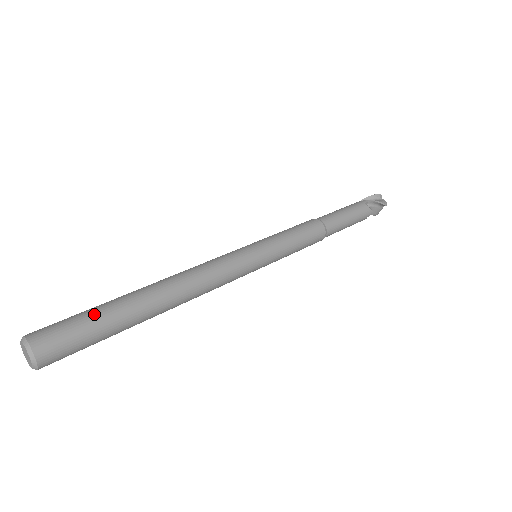
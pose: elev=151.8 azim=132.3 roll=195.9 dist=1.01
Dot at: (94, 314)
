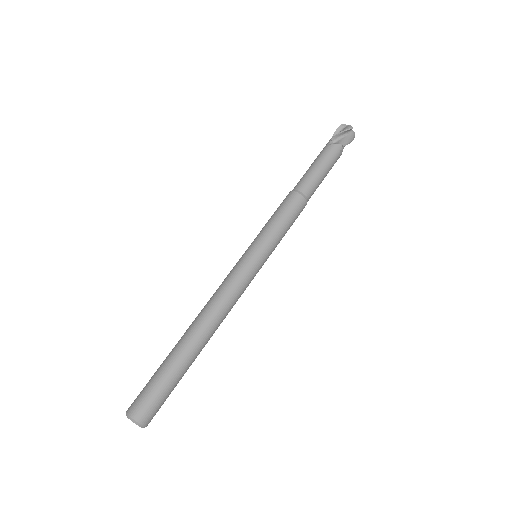
Dot at: (171, 384)
